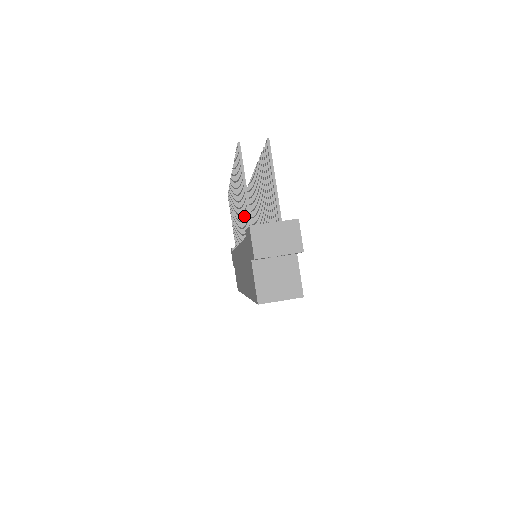
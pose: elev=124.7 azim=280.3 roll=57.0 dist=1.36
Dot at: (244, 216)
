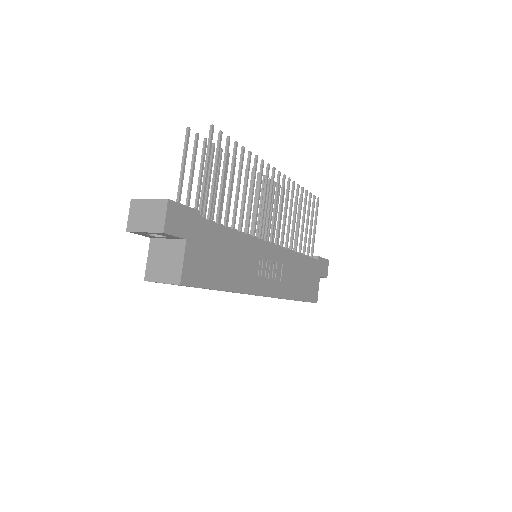
Dot at: (204, 204)
